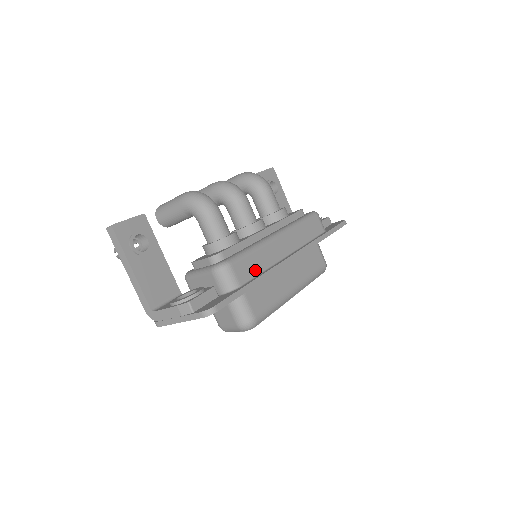
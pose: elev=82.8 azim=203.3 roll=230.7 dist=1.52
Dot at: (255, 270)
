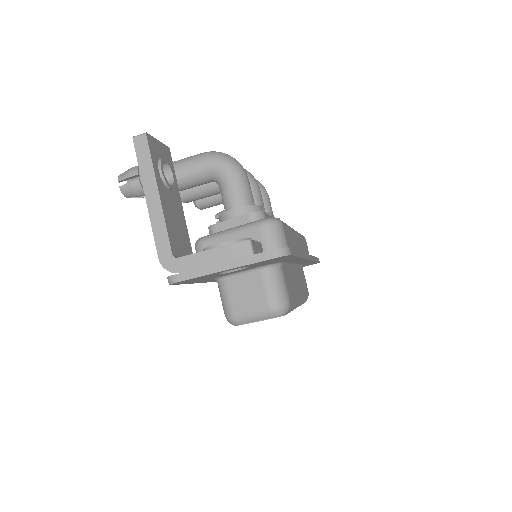
Dot at: (292, 246)
